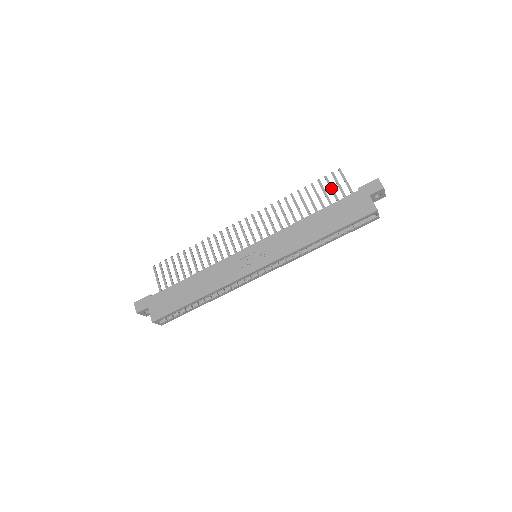
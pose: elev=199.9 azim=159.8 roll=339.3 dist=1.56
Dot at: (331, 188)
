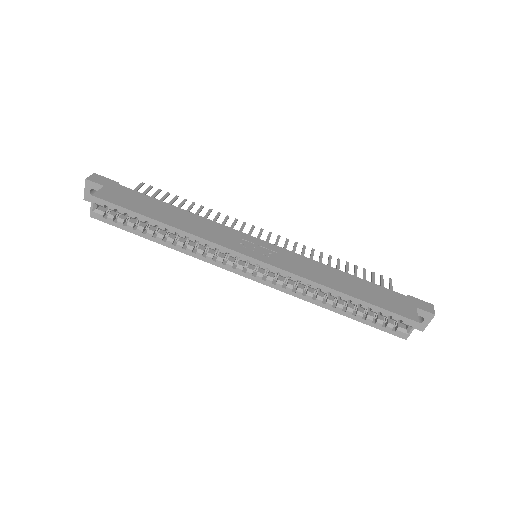
Dot at: (373, 282)
